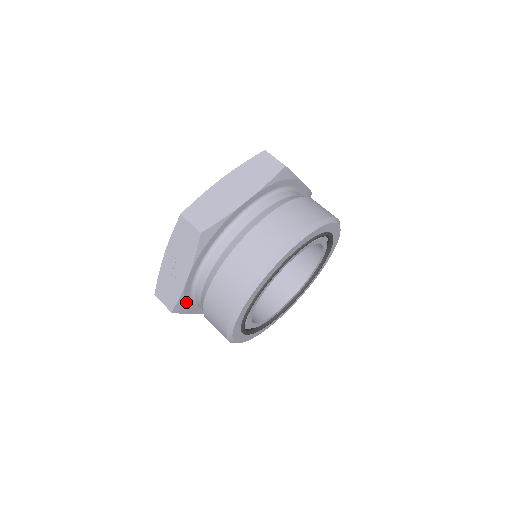
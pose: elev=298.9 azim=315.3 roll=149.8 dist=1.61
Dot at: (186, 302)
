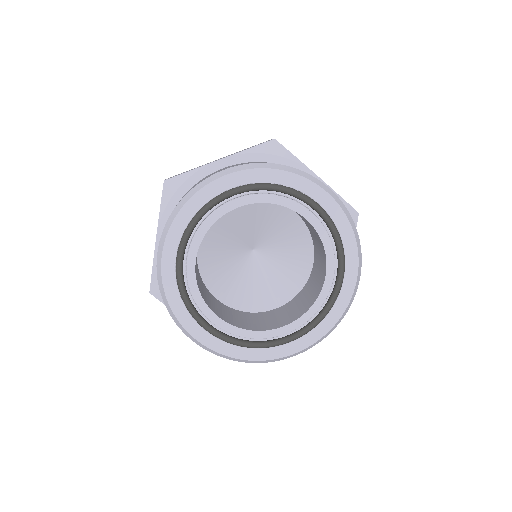
Dot at: occluded
